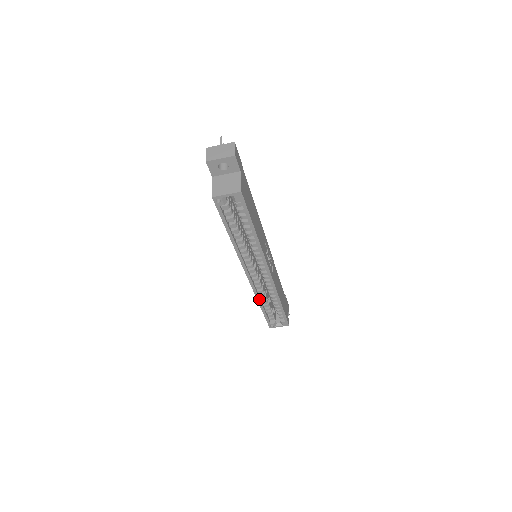
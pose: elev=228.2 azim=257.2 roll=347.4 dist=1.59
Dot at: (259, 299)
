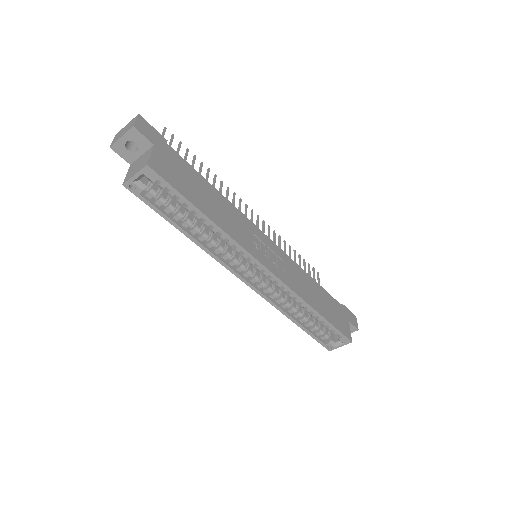
Dot at: (284, 312)
